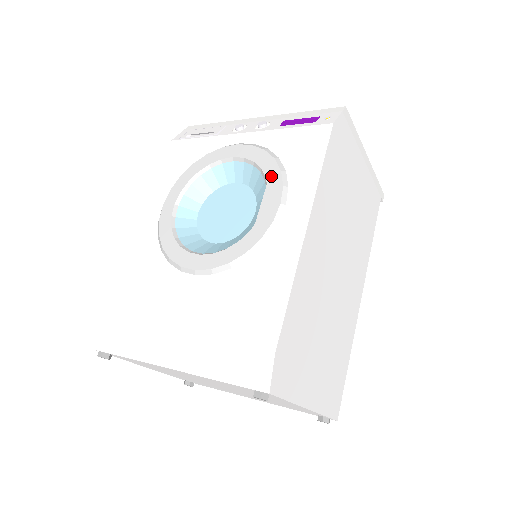
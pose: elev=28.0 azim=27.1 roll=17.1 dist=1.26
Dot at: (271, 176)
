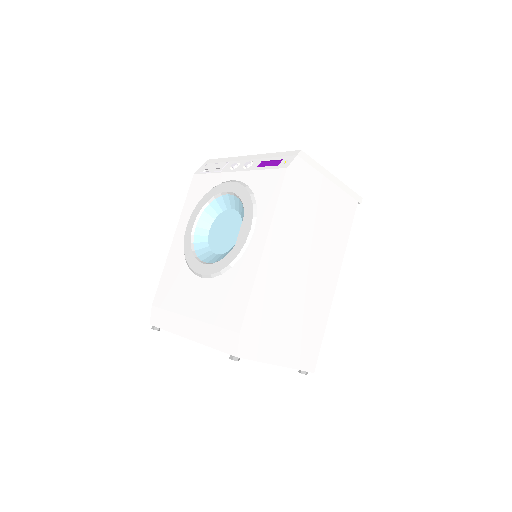
Dot at: (247, 208)
